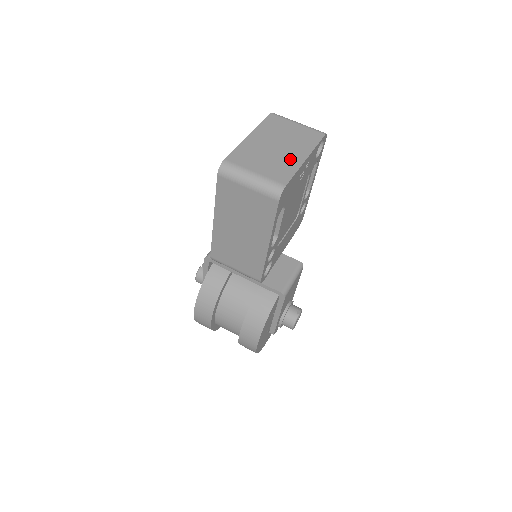
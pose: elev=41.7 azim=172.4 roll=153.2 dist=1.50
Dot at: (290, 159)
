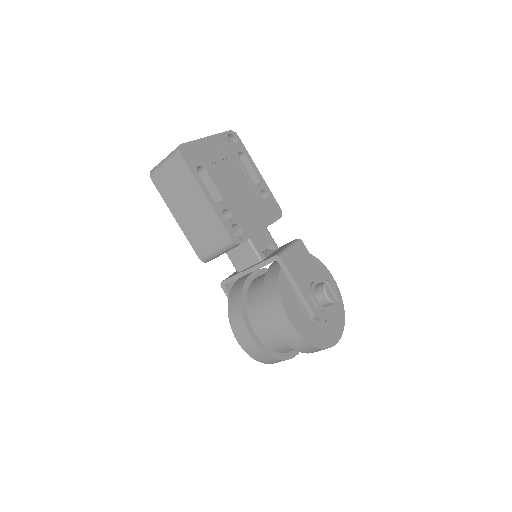
Dot at: occluded
